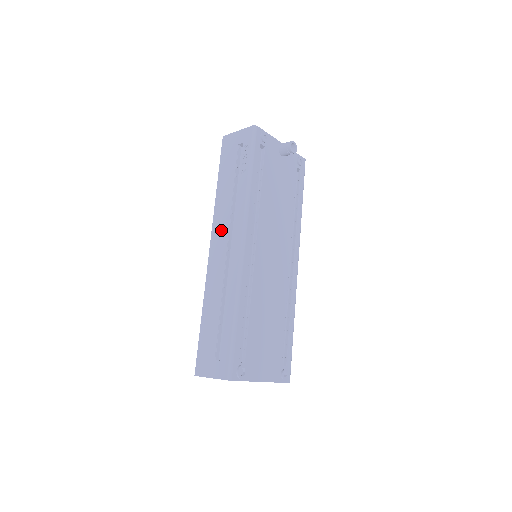
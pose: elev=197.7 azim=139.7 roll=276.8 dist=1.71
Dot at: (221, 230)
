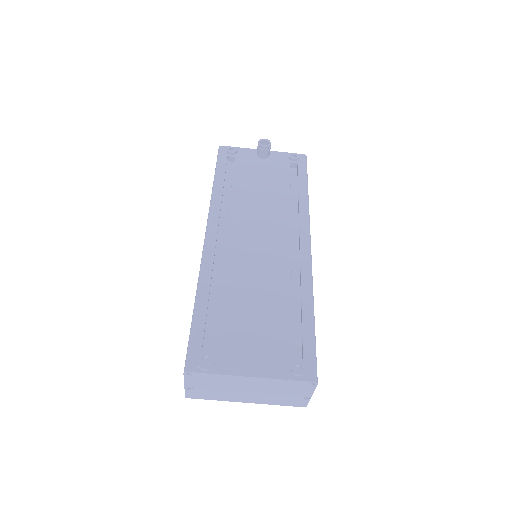
Dot at: occluded
